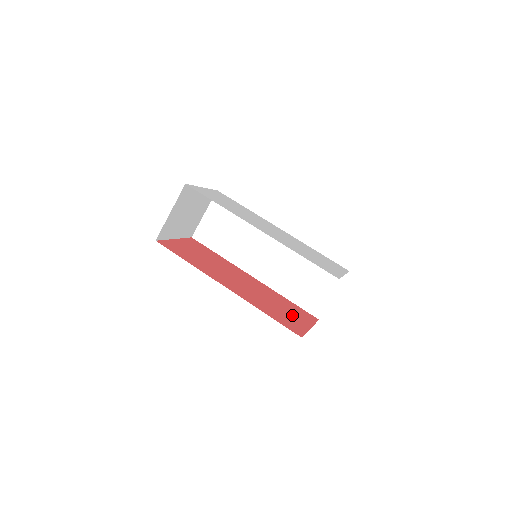
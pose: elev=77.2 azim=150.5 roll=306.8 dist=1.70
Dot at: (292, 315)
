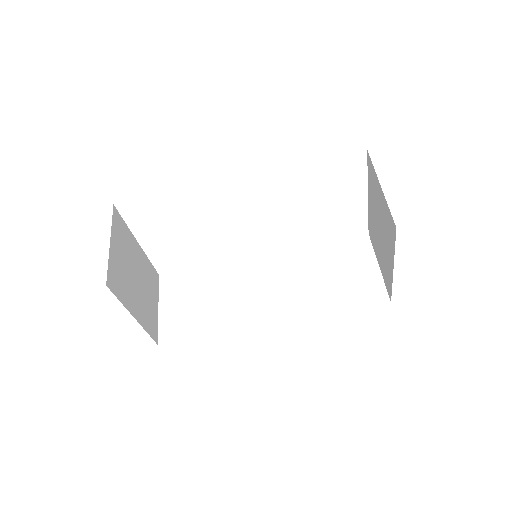
Dot at: occluded
